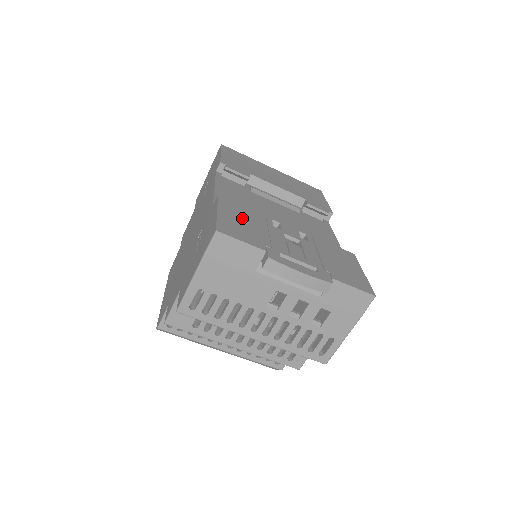
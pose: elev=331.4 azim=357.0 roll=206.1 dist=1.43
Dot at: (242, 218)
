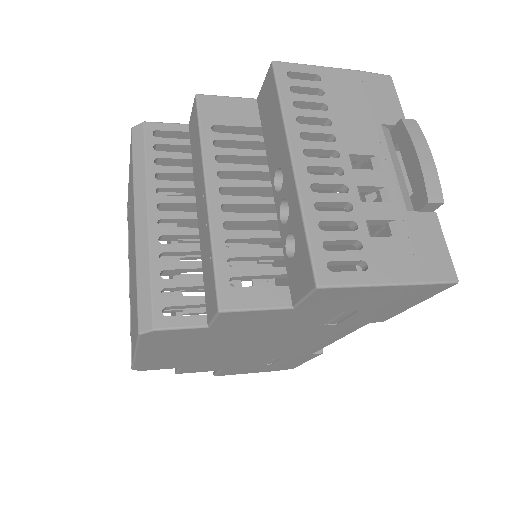
Dot at: occluded
